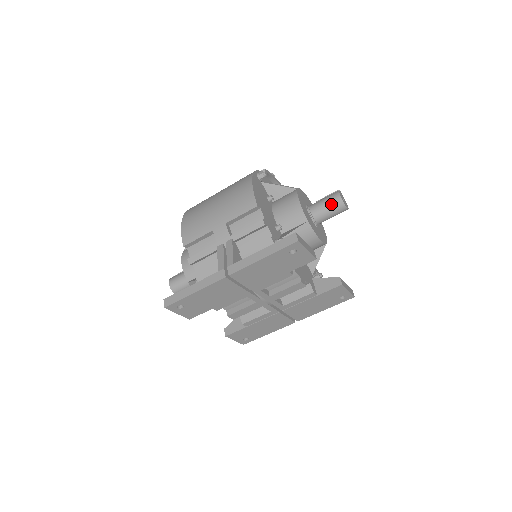
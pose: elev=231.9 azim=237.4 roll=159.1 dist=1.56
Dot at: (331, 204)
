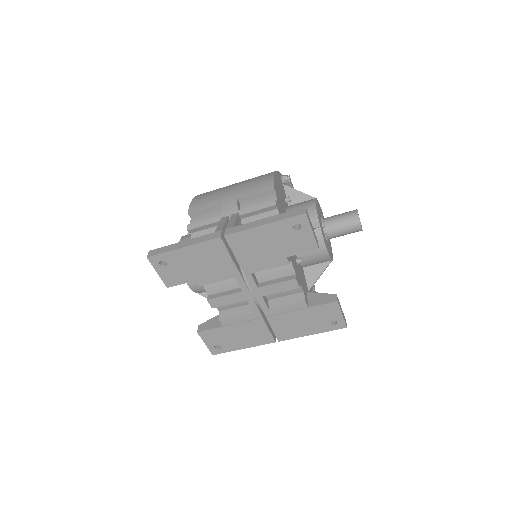
Dot at: (346, 218)
